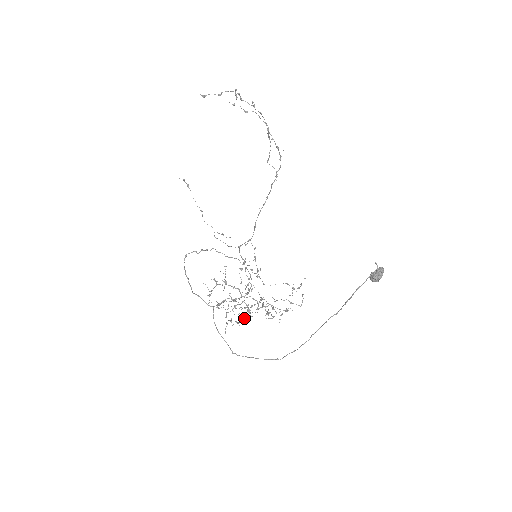
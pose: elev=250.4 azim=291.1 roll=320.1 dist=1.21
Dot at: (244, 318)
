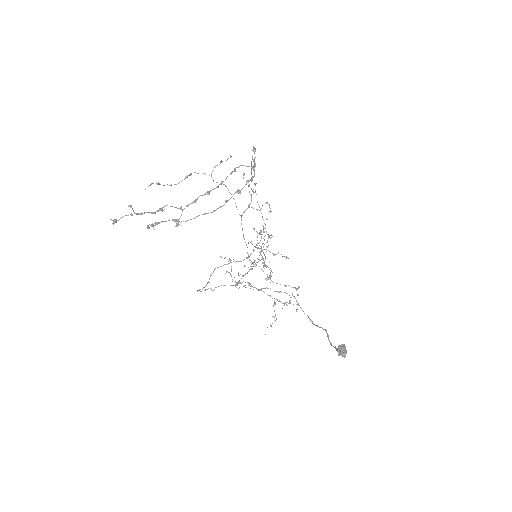
Dot at: (265, 258)
